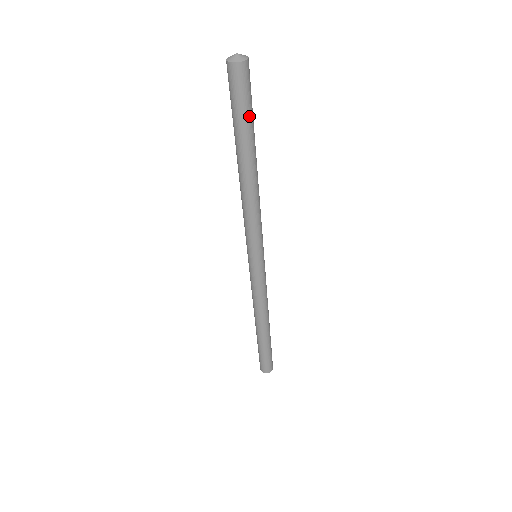
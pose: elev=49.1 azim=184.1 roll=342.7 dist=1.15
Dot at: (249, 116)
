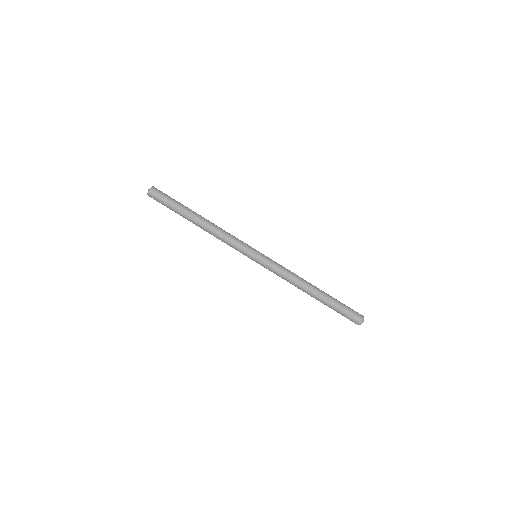
Dot at: (176, 201)
